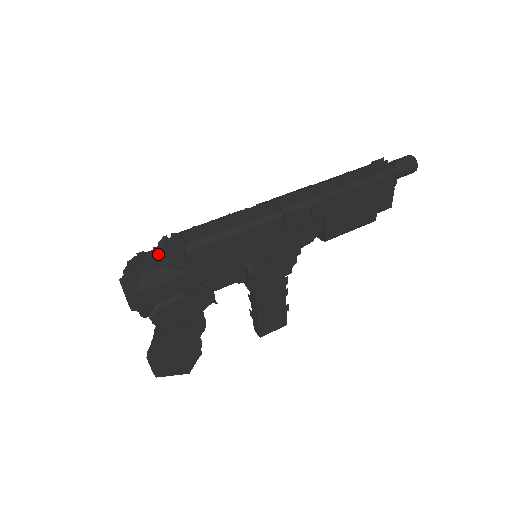
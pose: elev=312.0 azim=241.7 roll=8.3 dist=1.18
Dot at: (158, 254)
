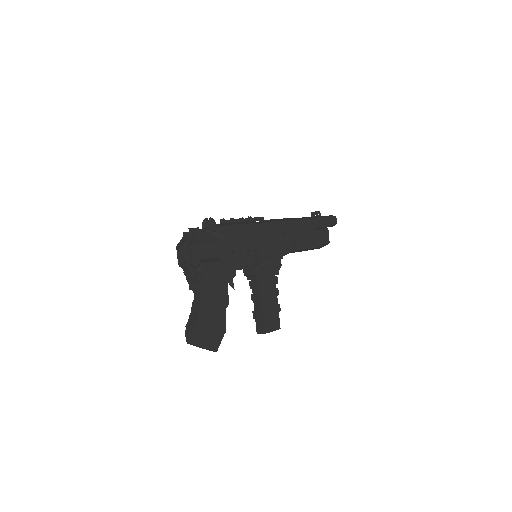
Dot at: (202, 229)
